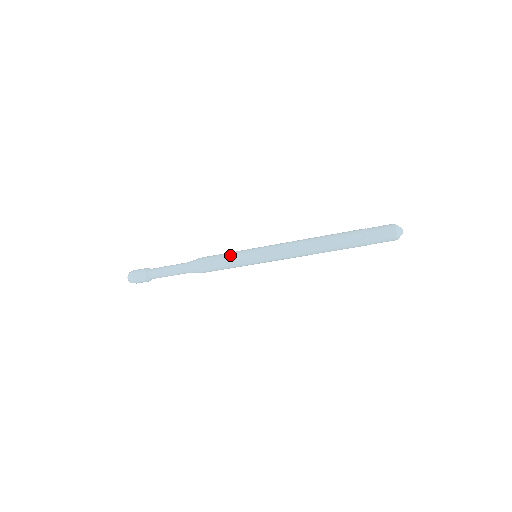
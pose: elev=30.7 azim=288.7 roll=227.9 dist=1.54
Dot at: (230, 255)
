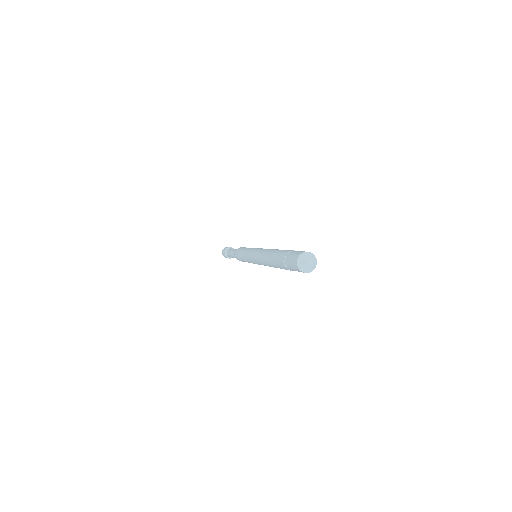
Dot at: (242, 254)
